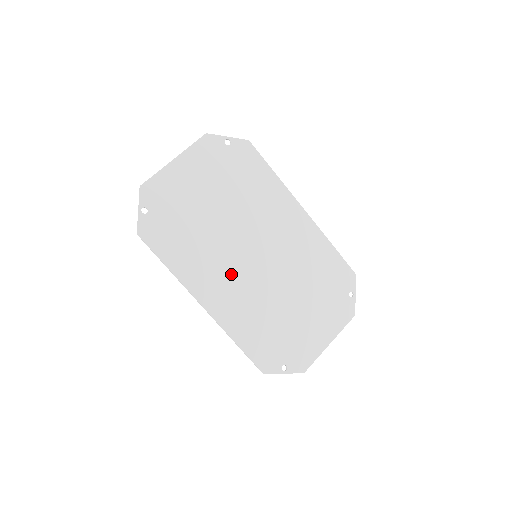
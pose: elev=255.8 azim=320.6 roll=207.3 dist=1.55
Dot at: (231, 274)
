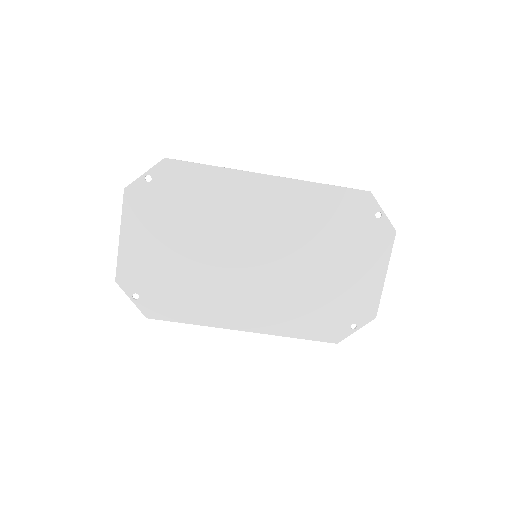
Dot at: (246, 289)
